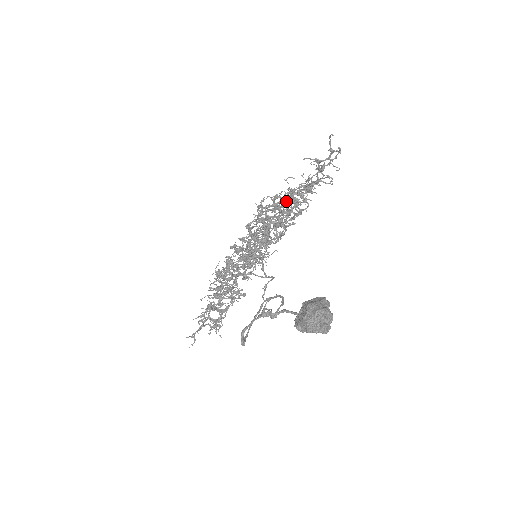
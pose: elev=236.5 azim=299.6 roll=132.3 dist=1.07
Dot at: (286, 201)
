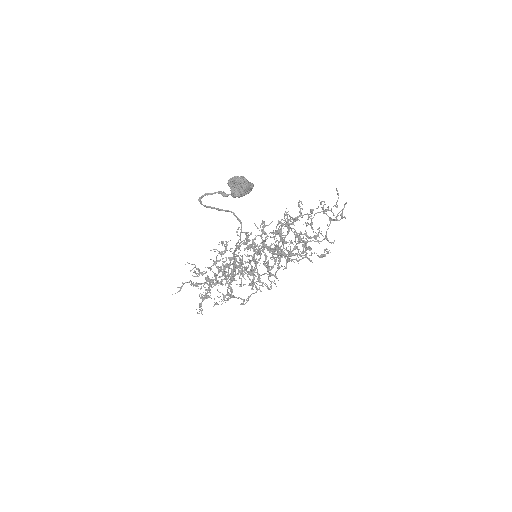
Dot at: (297, 234)
